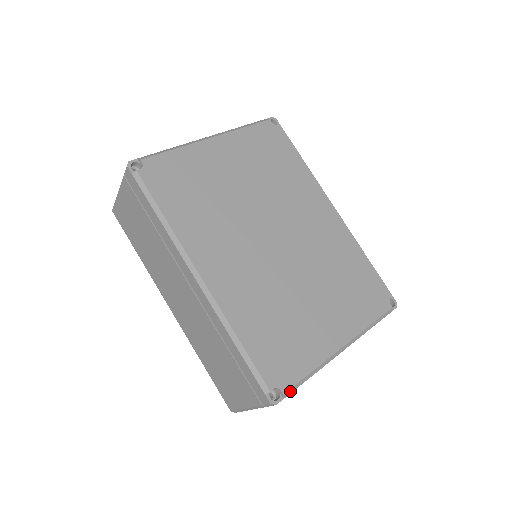
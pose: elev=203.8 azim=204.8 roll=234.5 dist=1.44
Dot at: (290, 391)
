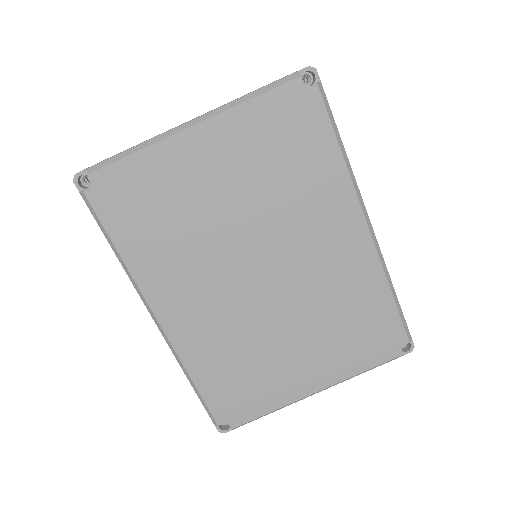
Dot at: (241, 425)
